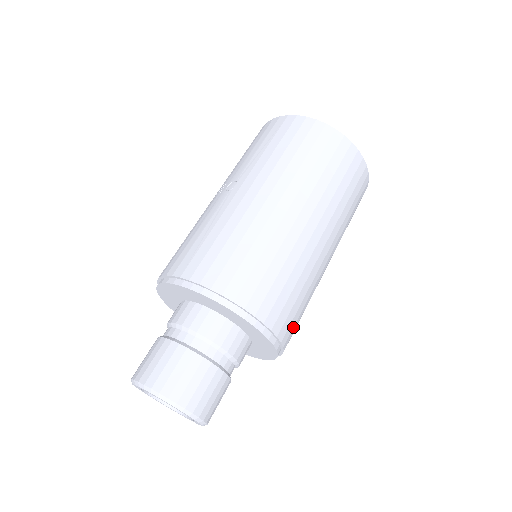
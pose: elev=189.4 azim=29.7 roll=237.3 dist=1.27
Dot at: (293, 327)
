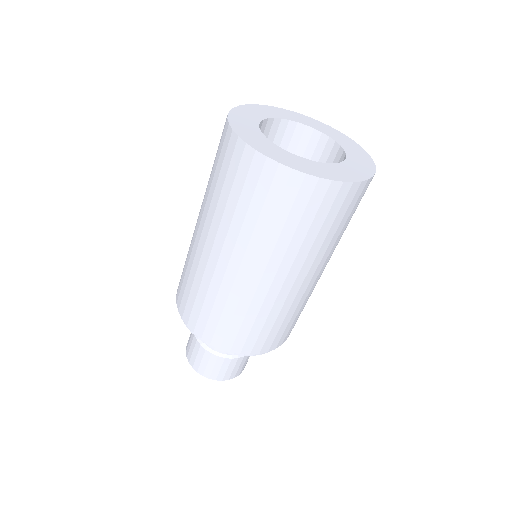
Dot at: (265, 340)
